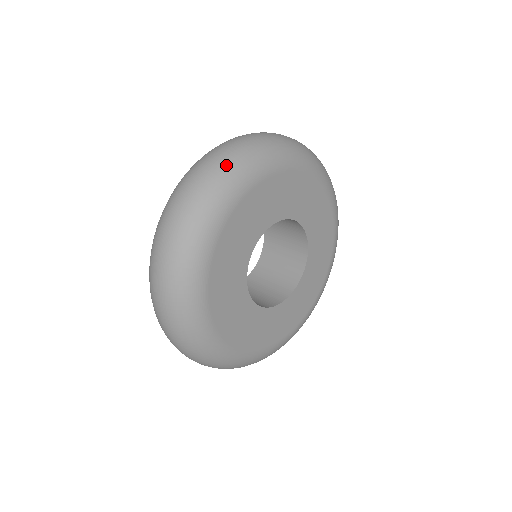
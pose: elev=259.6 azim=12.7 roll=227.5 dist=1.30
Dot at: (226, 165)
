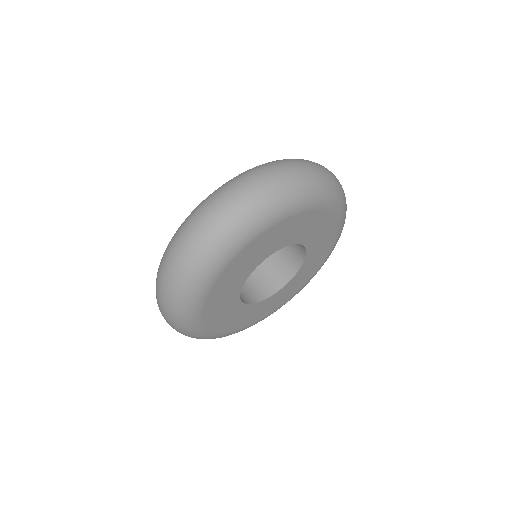
Dot at: (332, 181)
